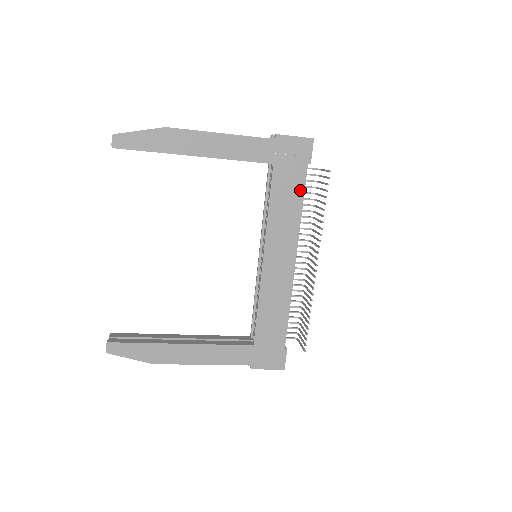
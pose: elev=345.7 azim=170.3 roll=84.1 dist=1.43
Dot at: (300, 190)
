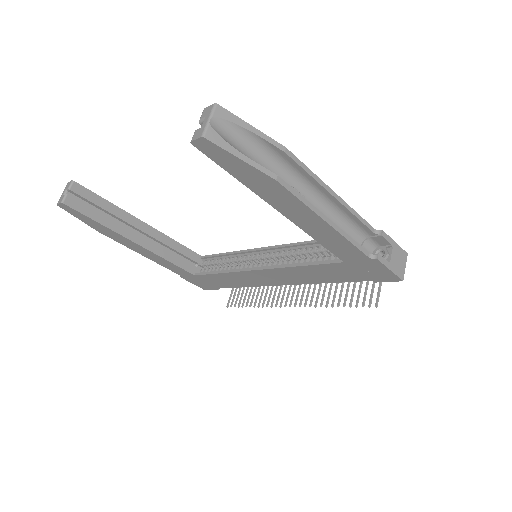
Dot at: (342, 280)
